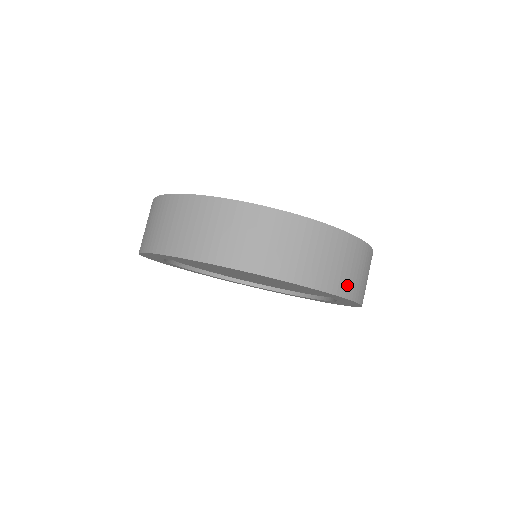
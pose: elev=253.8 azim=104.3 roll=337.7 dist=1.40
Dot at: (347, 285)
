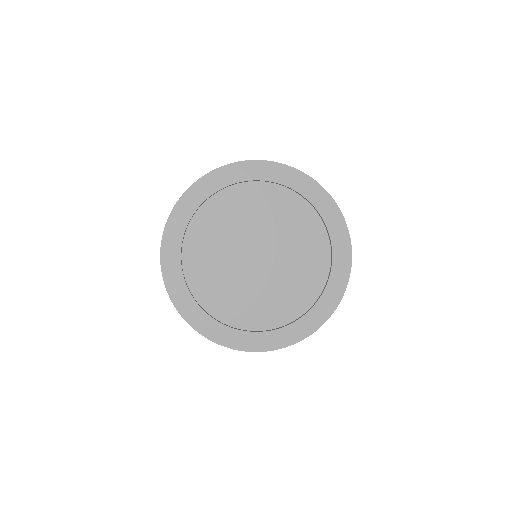
Dot at: occluded
